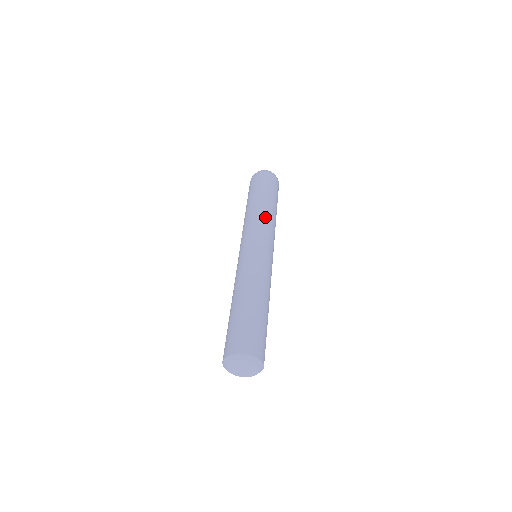
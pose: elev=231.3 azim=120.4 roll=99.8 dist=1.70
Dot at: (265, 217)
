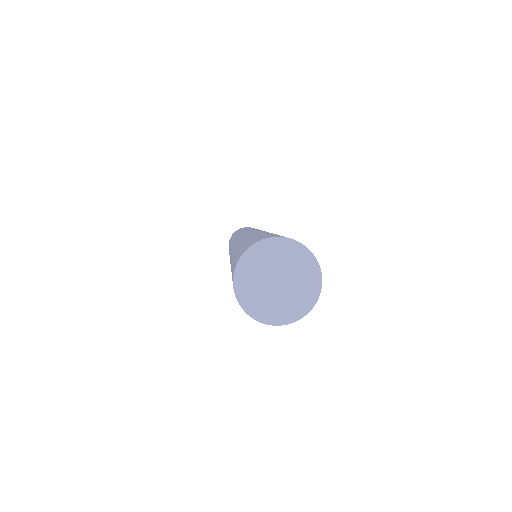
Dot at: occluded
